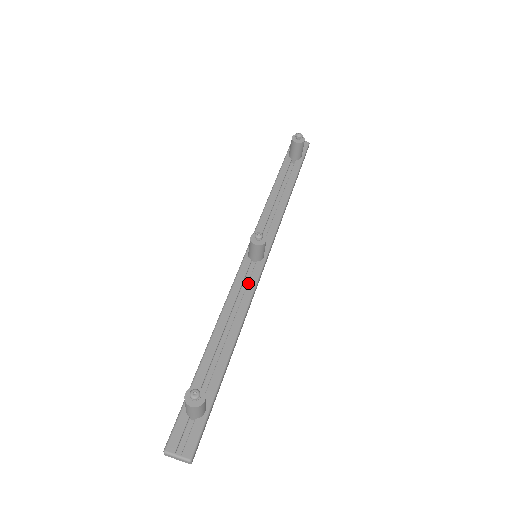
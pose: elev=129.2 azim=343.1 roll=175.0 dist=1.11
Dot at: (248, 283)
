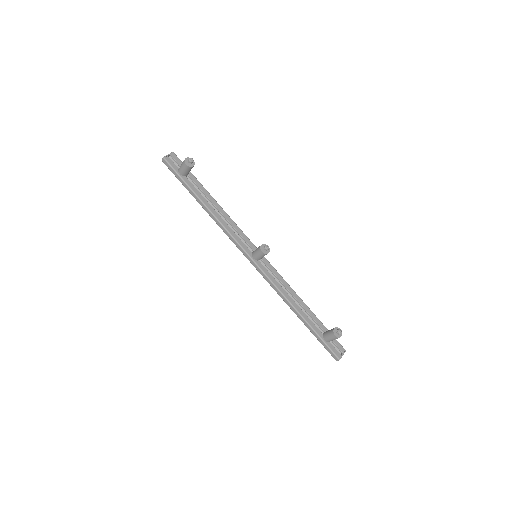
Dot at: (273, 272)
